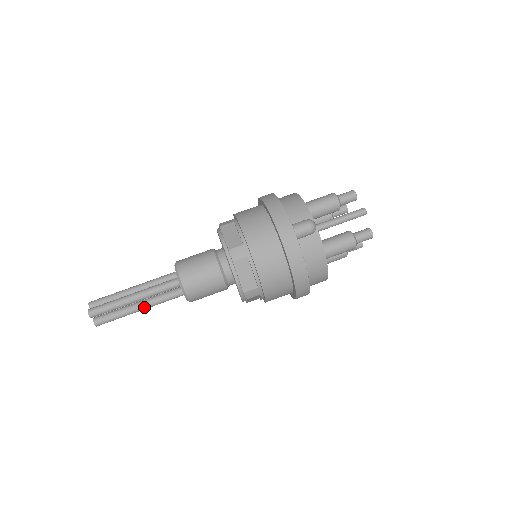
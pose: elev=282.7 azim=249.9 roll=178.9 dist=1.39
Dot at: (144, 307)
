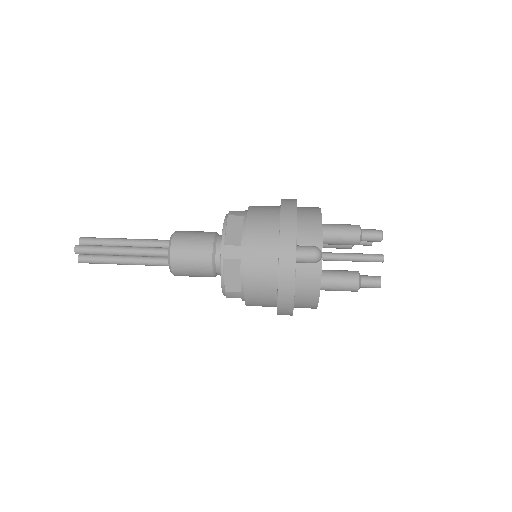
Dot at: (129, 263)
